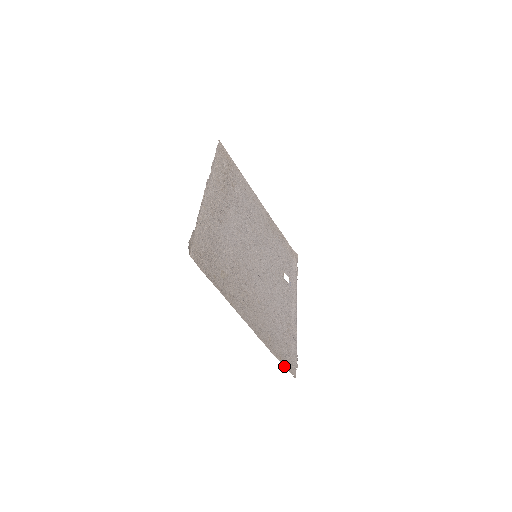
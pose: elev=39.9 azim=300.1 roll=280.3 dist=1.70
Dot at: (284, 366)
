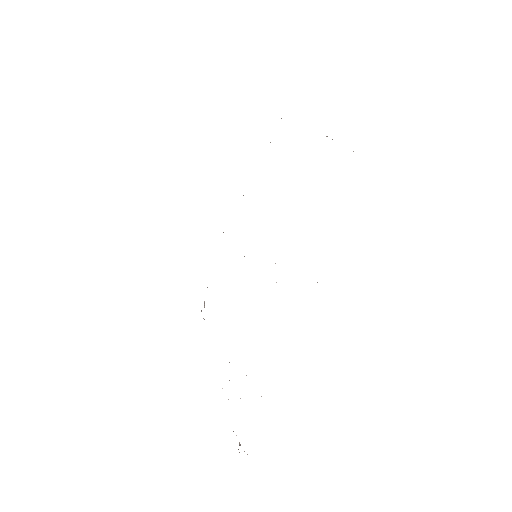
Dot at: occluded
